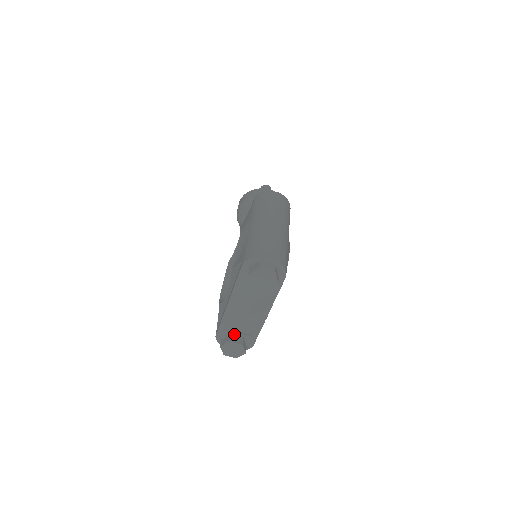
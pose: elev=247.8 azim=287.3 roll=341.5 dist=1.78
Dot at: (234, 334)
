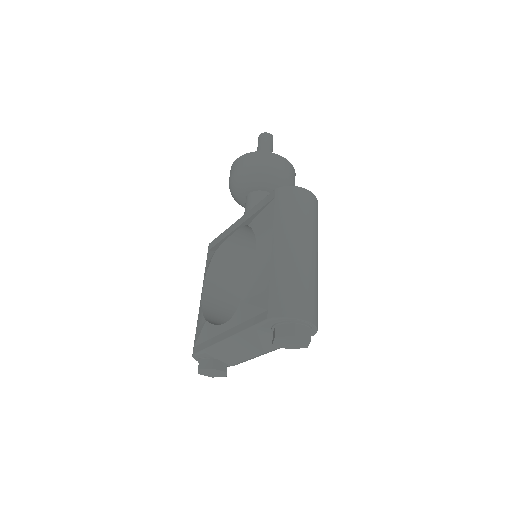
Dot at: occluded
